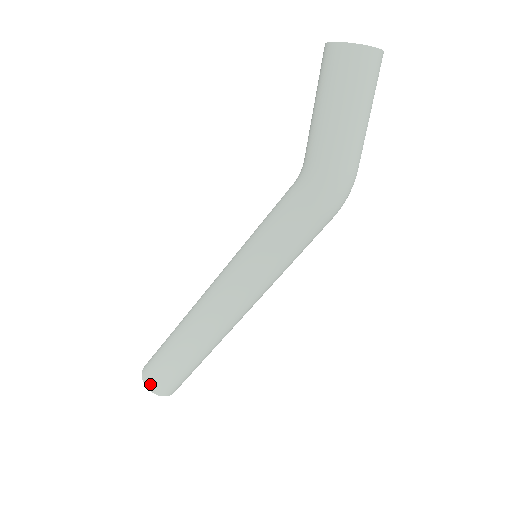
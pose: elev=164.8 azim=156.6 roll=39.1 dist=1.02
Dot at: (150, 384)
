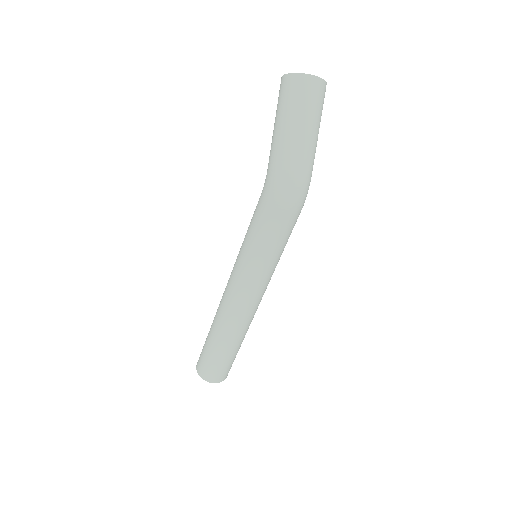
Dot at: (197, 365)
